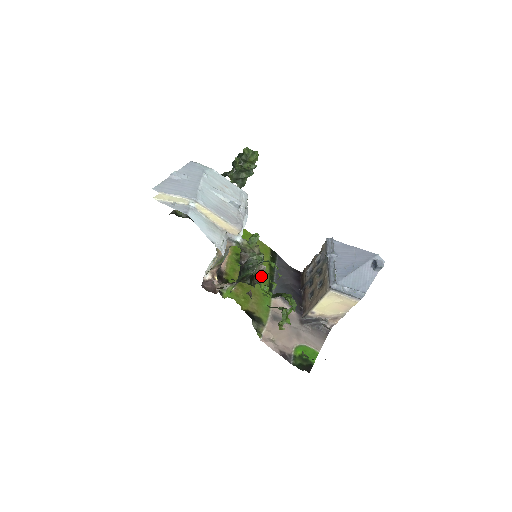
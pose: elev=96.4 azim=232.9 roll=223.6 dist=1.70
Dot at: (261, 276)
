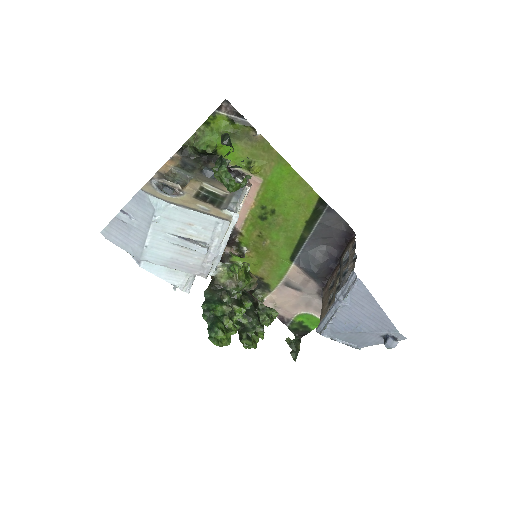
Dot at: occluded
